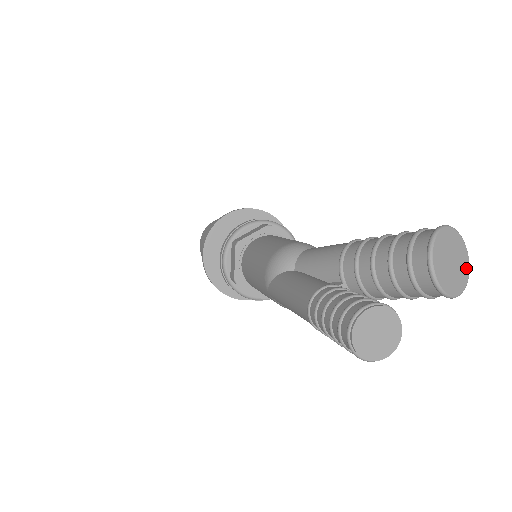
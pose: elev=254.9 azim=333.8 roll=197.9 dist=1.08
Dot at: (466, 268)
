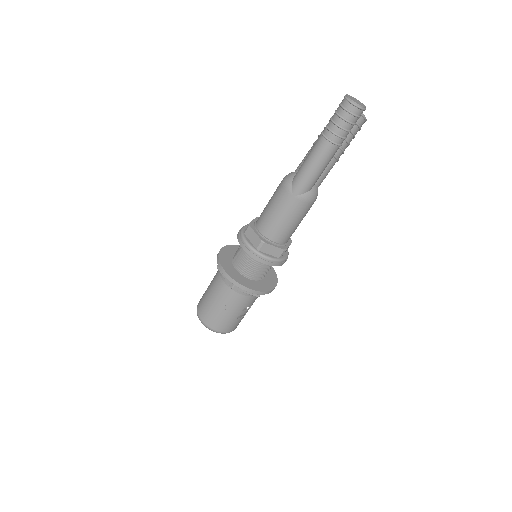
Dot at: occluded
